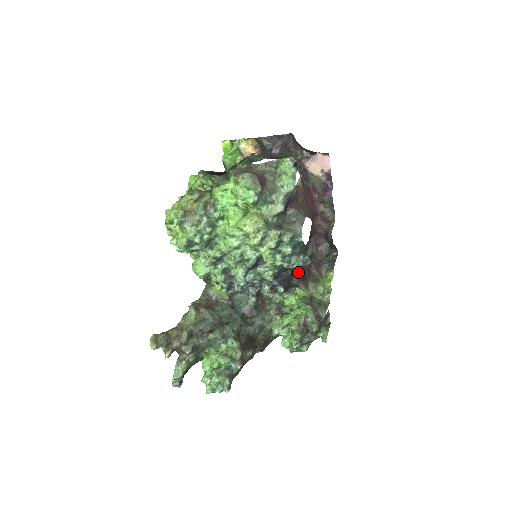
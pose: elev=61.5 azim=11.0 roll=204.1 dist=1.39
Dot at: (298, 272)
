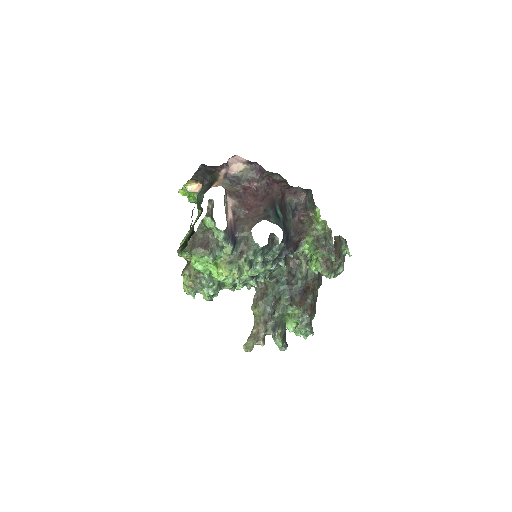
Dot at: (292, 235)
